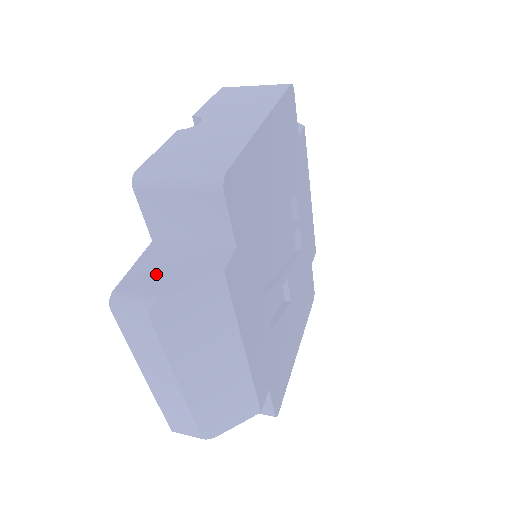
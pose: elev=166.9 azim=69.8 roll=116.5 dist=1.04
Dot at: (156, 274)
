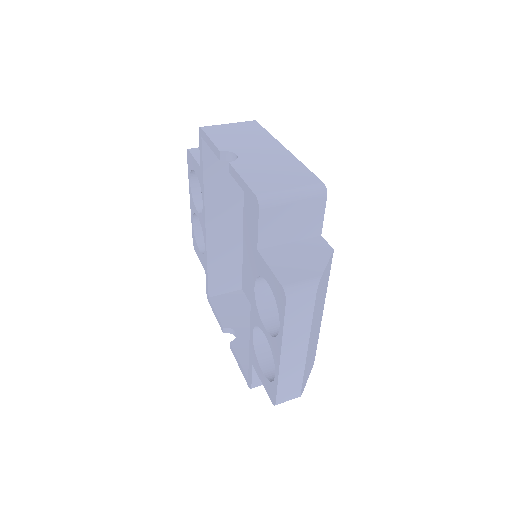
Dot at: (295, 267)
